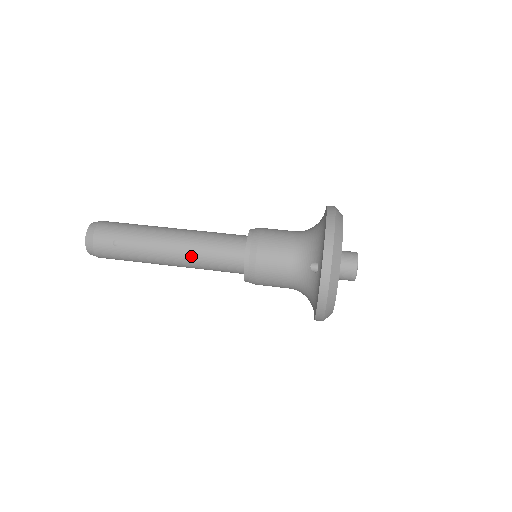
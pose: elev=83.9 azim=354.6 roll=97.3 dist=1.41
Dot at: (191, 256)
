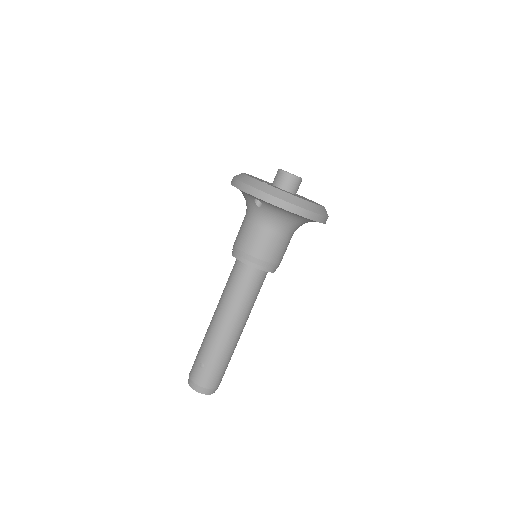
Dot at: (230, 307)
